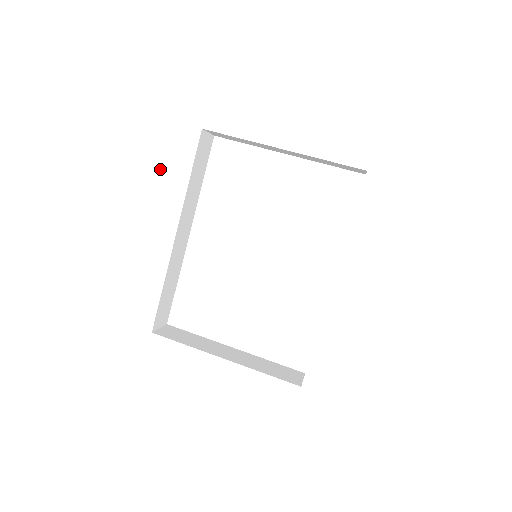
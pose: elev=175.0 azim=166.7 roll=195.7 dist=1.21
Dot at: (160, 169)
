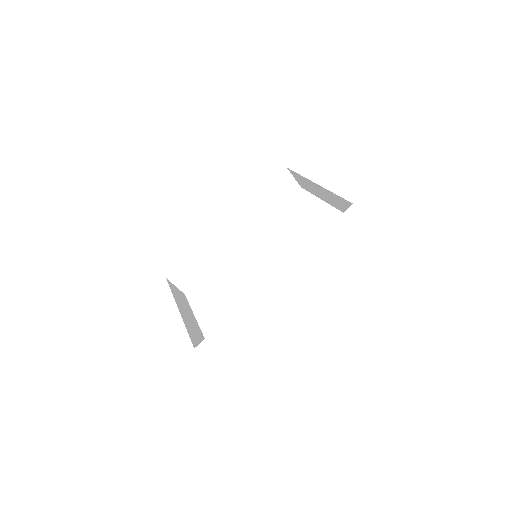
Dot at: (251, 186)
